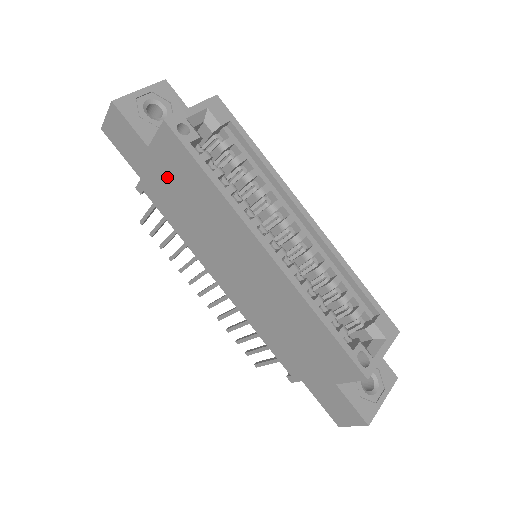
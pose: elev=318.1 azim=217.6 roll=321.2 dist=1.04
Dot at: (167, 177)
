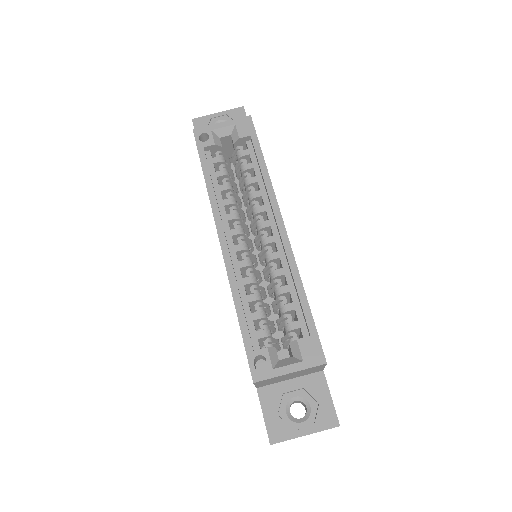
Dot at: occluded
